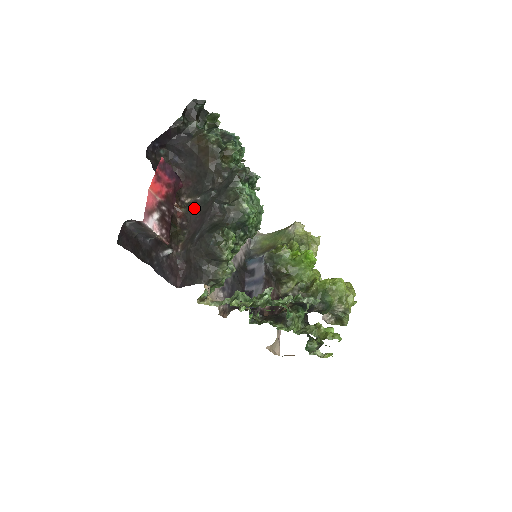
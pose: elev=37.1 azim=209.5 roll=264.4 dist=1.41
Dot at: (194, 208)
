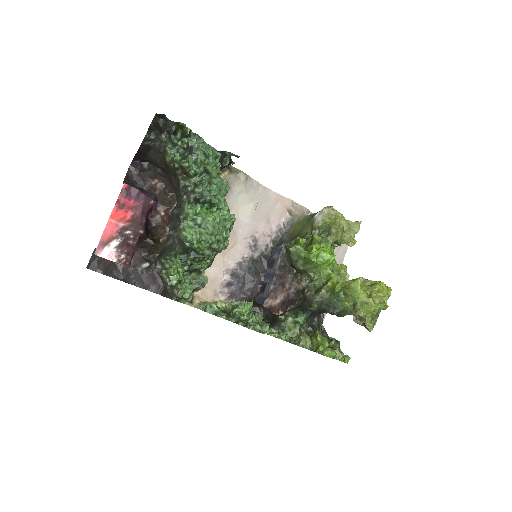
Dot at: occluded
